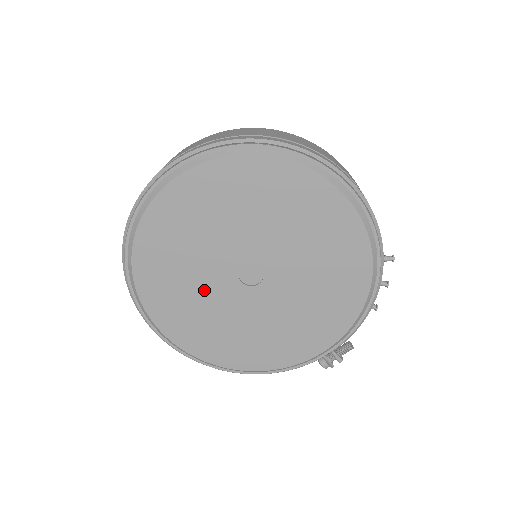
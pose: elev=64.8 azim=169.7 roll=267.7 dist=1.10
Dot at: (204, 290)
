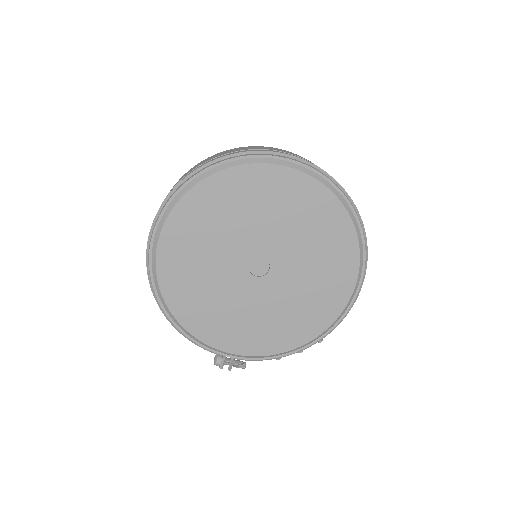
Dot at: (223, 243)
